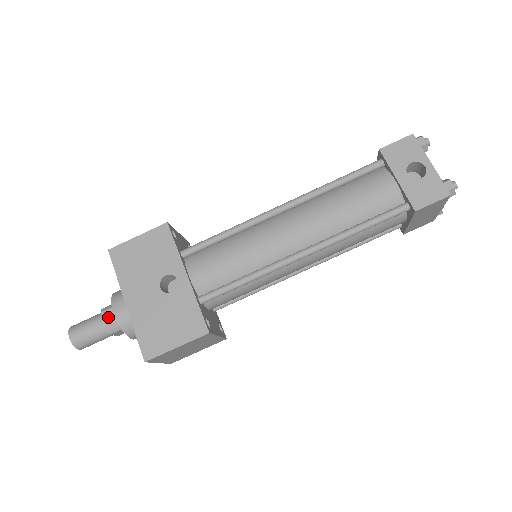
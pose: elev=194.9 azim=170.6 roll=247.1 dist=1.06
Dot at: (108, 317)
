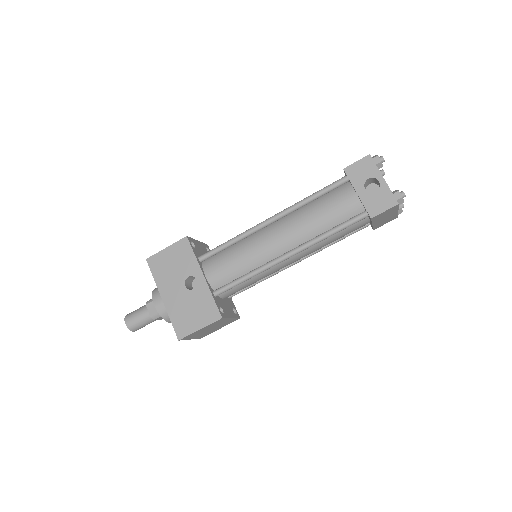
Dot at: (151, 308)
